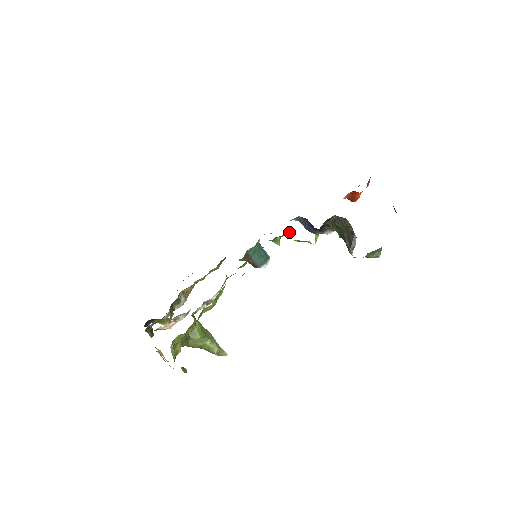
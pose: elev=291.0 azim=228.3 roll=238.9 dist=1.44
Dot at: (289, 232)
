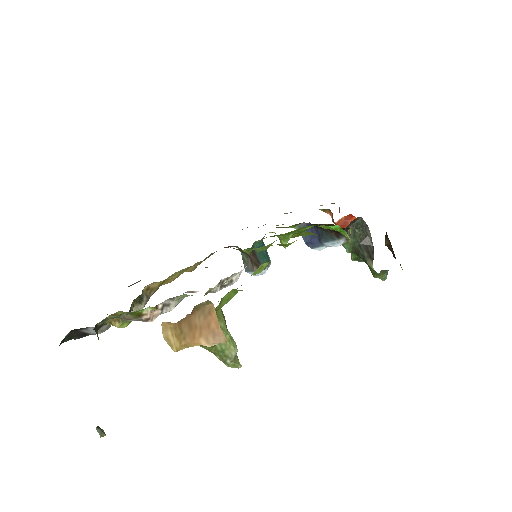
Dot at: (302, 232)
